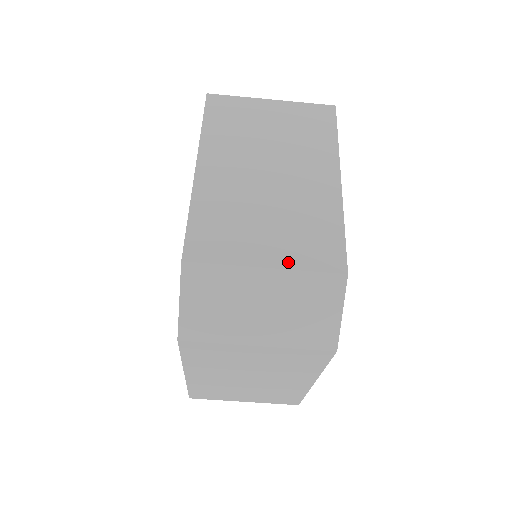
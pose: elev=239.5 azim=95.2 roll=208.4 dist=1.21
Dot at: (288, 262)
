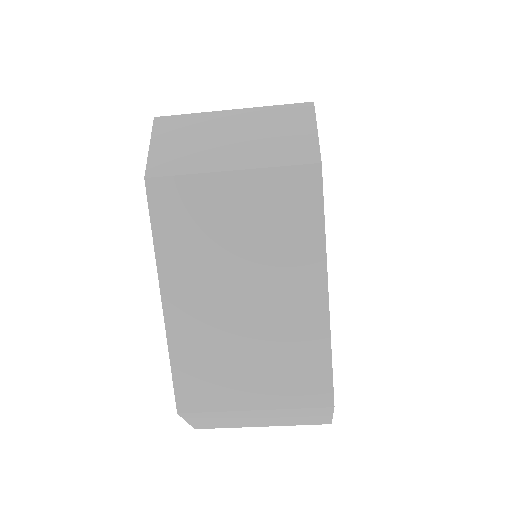
Dot at: (275, 402)
